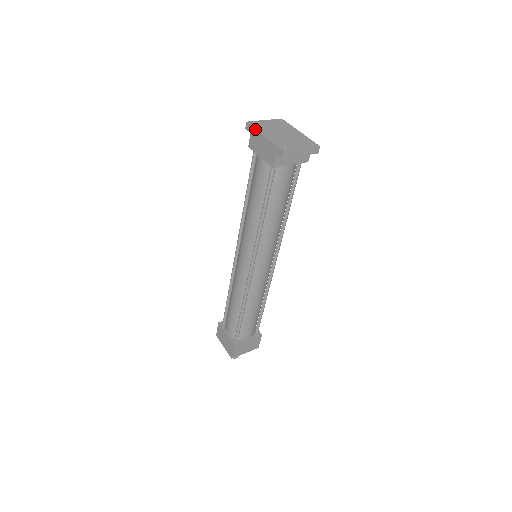
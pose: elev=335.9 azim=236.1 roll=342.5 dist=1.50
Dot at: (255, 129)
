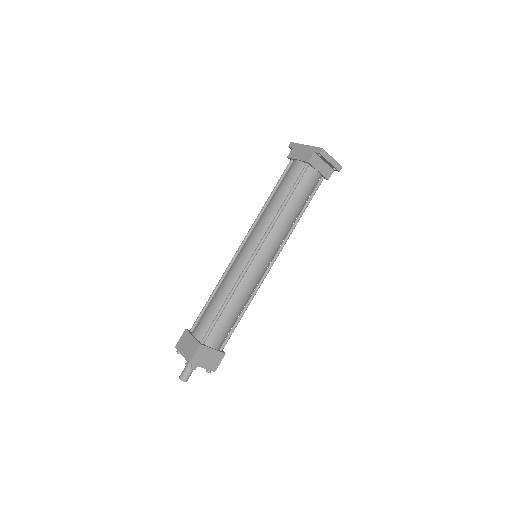
Dot at: (298, 143)
